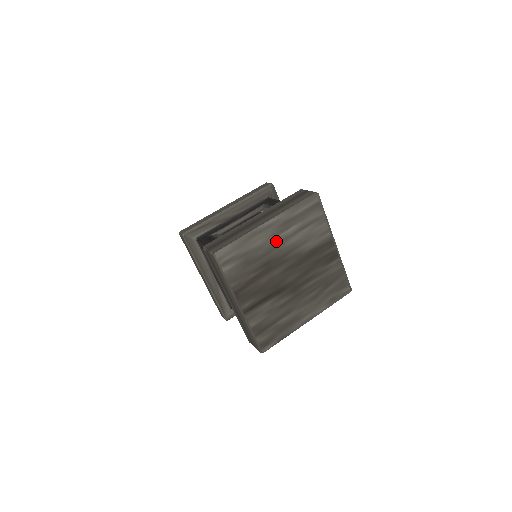
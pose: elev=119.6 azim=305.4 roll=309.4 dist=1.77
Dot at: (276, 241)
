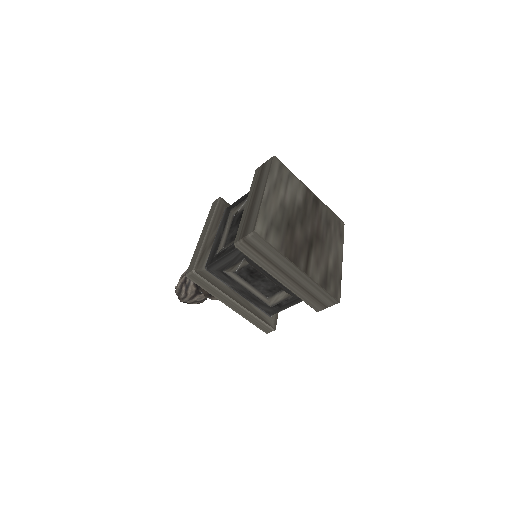
Dot at: (280, 204)
